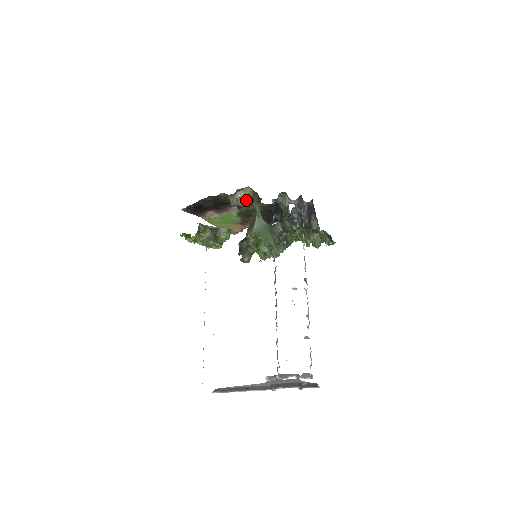
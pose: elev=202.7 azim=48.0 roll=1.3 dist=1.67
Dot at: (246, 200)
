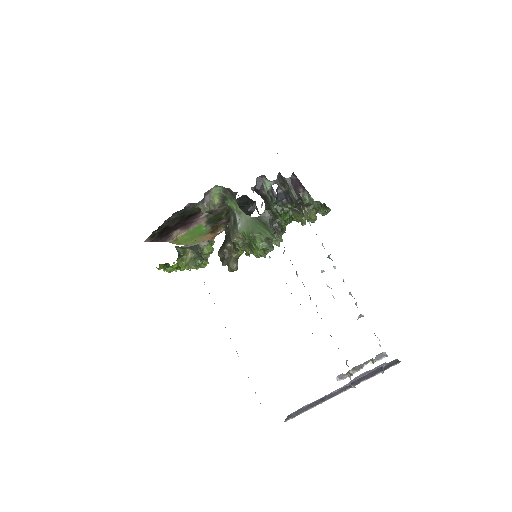
Dot at: (217, 201)
